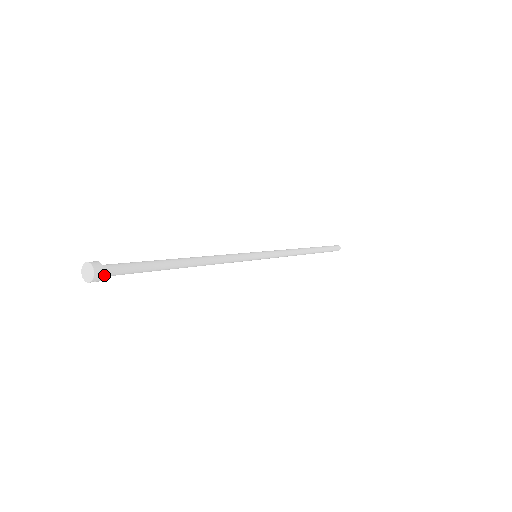
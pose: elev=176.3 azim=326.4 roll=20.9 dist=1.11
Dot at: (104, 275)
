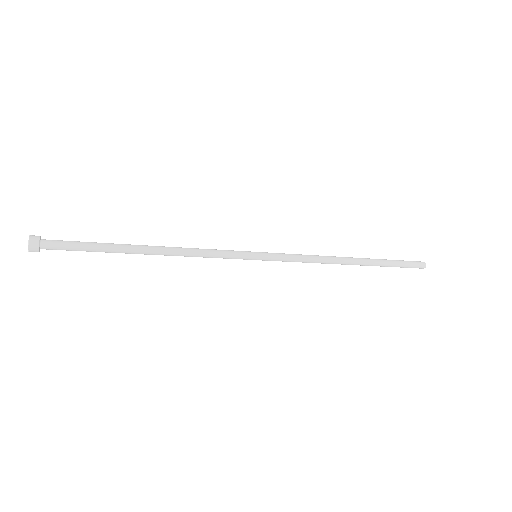
Dot at: occluded
